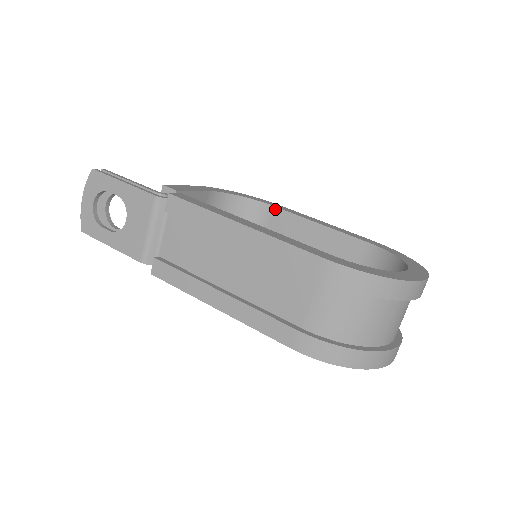
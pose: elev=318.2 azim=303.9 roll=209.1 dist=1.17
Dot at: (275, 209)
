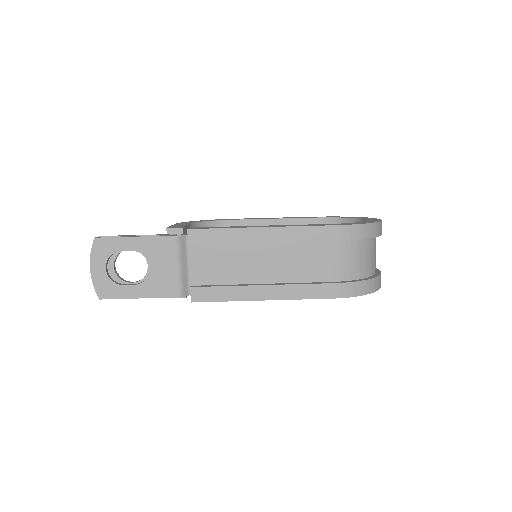
Dot at: (236, 222)
